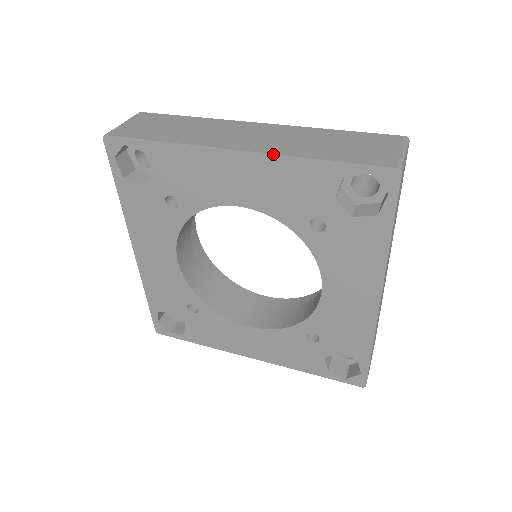
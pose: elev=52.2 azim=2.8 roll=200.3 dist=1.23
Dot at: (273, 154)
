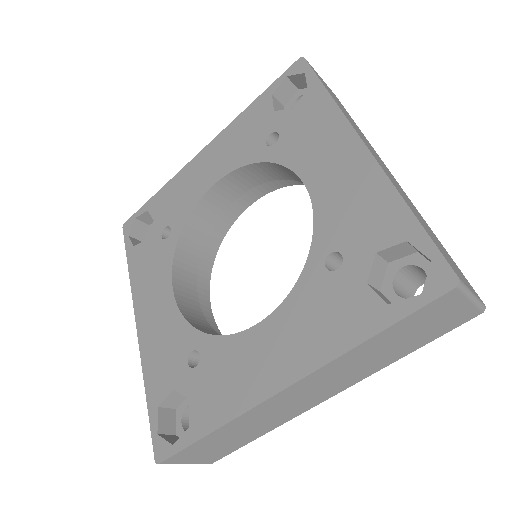
Dot at: (383, 170)
